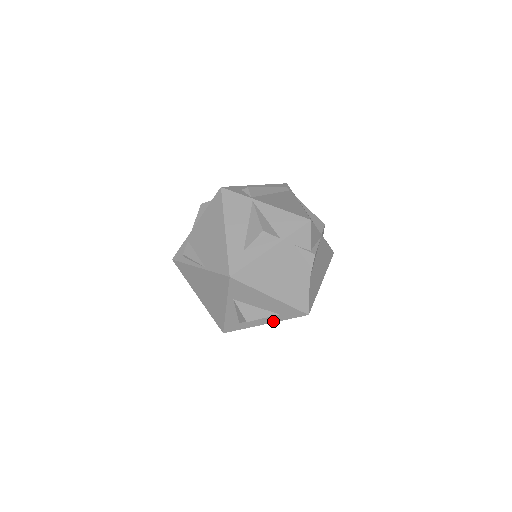
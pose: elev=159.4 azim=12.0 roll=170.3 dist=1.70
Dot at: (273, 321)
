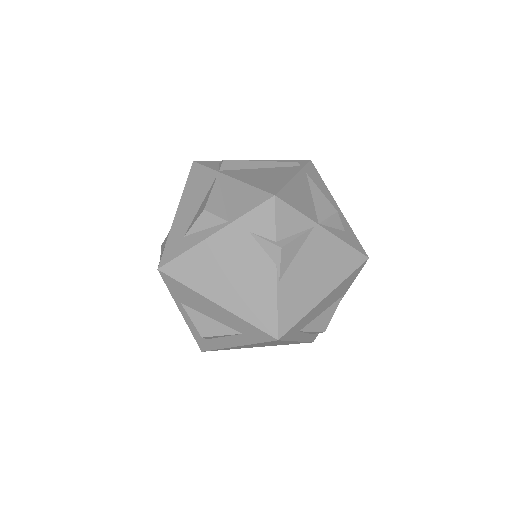
Dot at: (242, 343)
